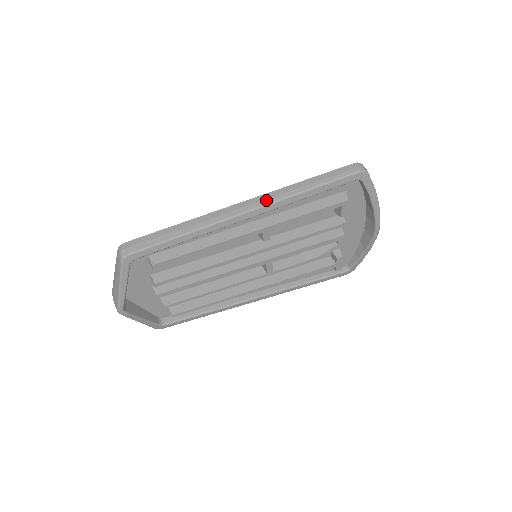
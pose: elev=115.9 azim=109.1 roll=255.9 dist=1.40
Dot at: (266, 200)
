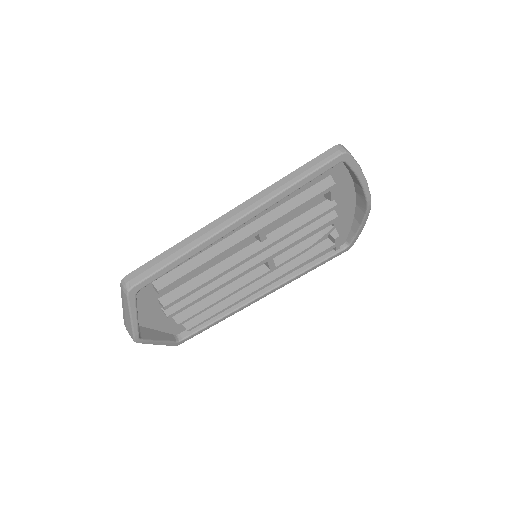
Dot at: (255, 203)
